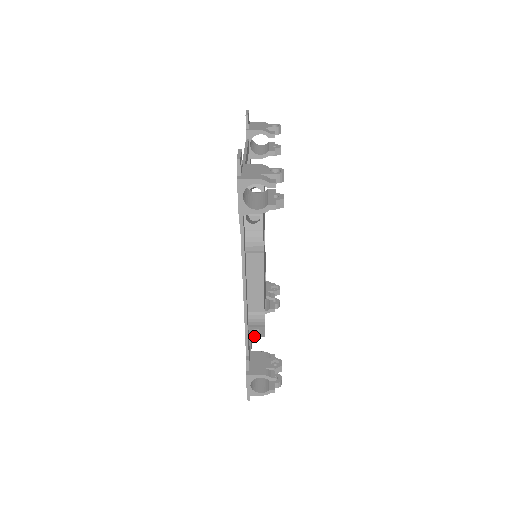
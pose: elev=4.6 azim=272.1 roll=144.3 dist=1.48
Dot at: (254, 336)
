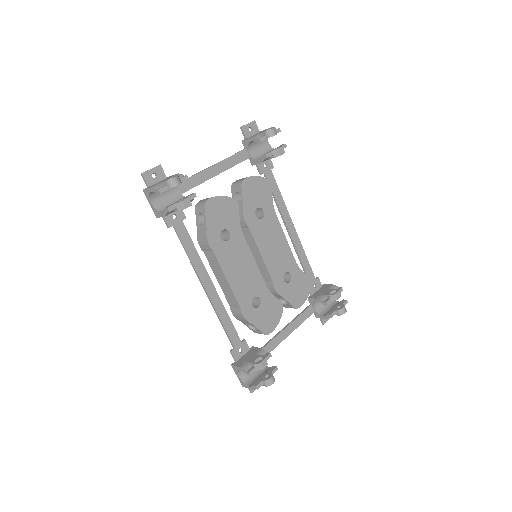
Dot at: (258, 333)
